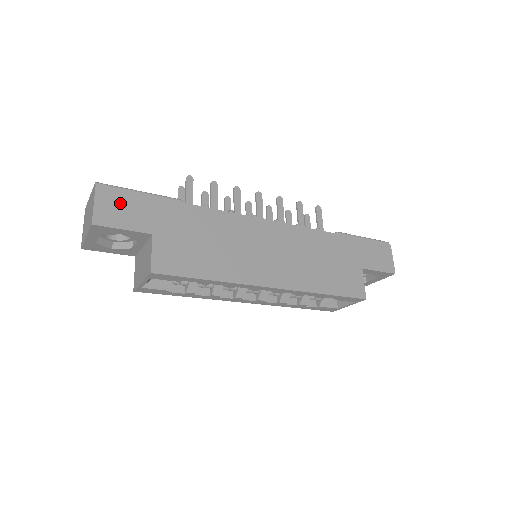
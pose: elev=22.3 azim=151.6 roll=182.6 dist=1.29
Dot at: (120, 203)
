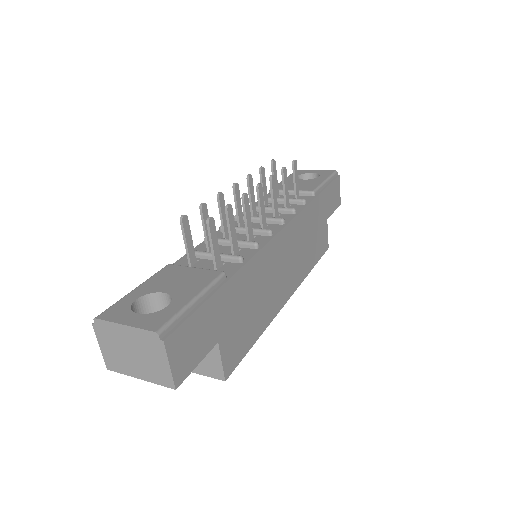
Dot at: (188, 338)
